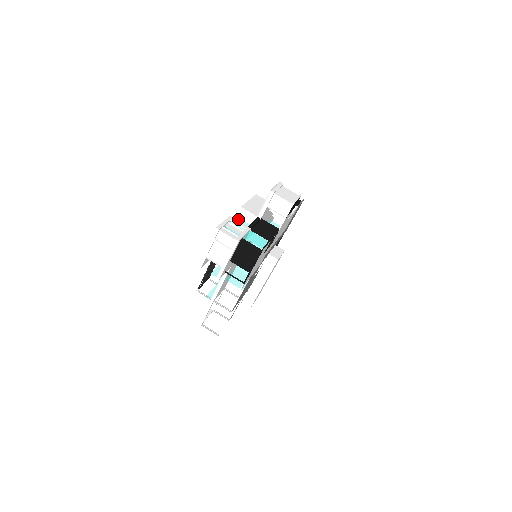
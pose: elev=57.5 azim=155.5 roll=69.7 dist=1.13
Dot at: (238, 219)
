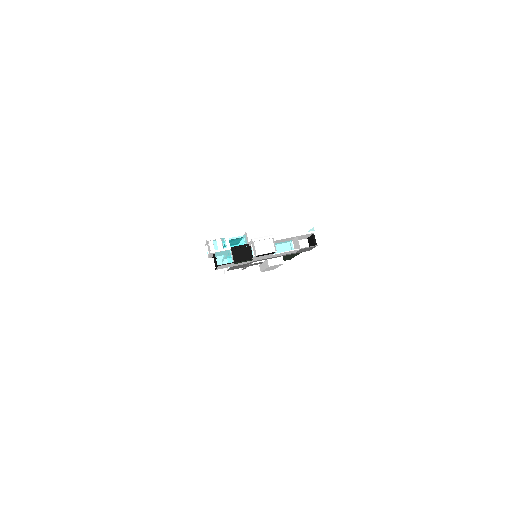
Dot at: (244, 235)
